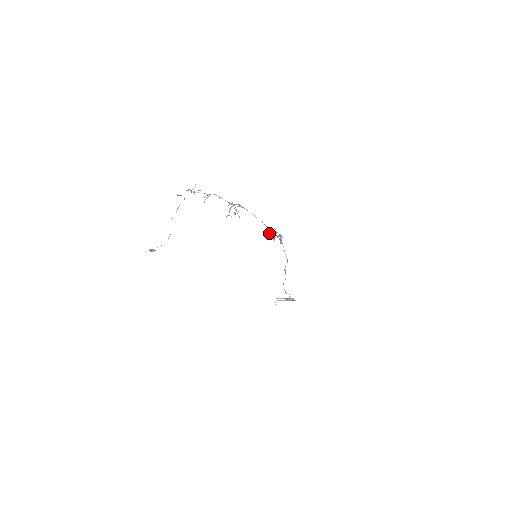
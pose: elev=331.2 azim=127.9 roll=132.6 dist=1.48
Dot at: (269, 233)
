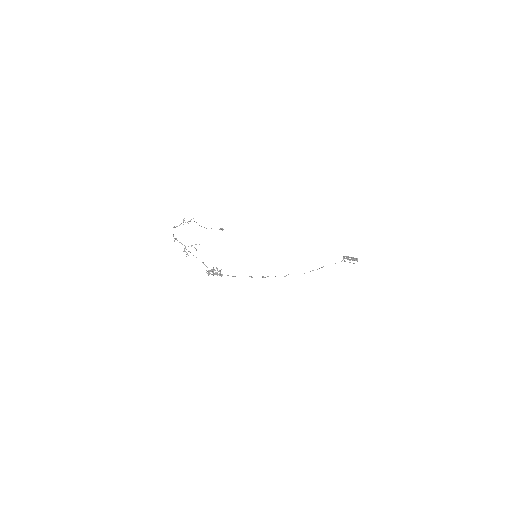
Dot at: (210, 270)
